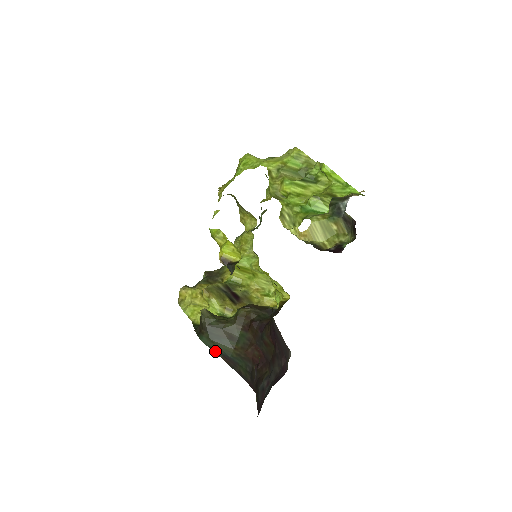
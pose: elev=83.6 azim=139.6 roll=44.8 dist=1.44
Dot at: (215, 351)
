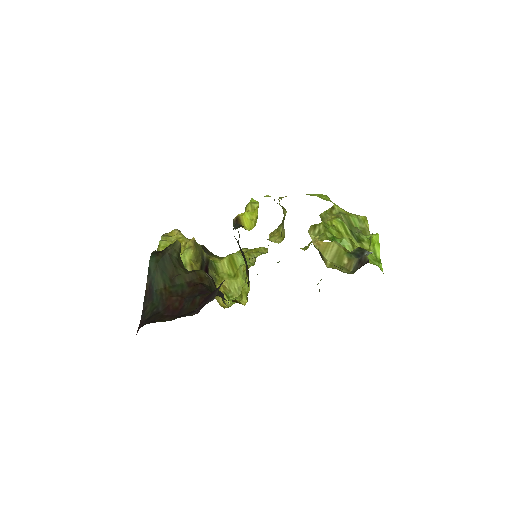
Dot at: (149, 275)
